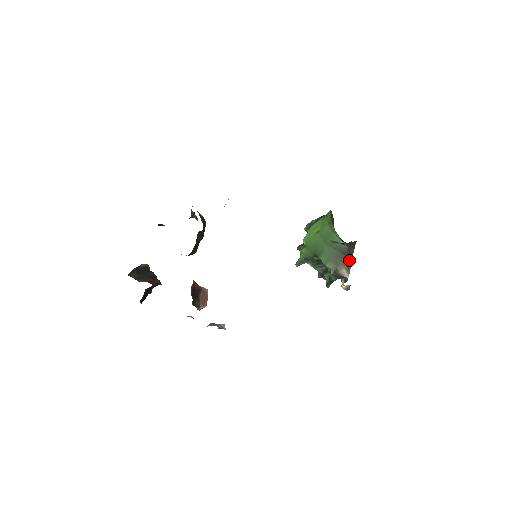
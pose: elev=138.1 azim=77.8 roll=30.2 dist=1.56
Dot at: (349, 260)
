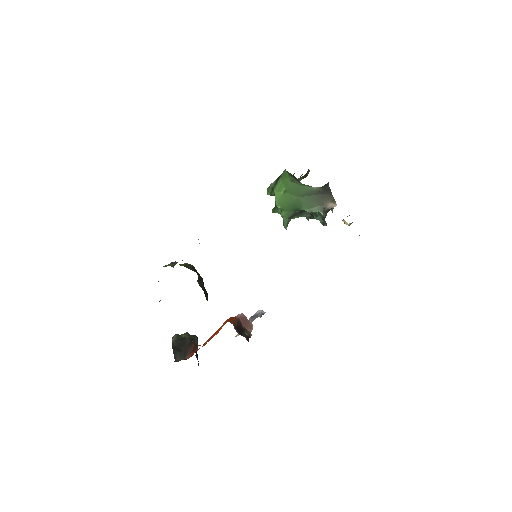
Dot at: (329, 194)
